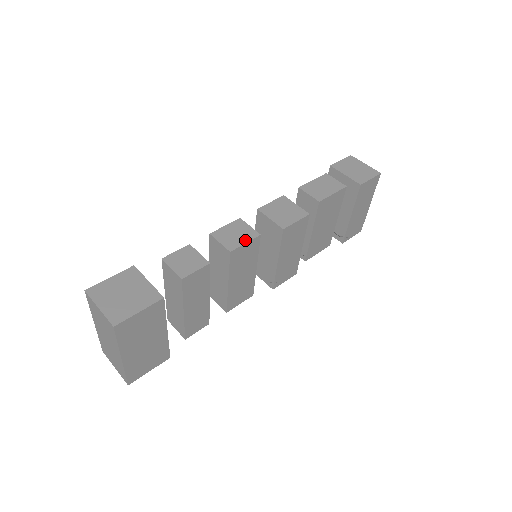
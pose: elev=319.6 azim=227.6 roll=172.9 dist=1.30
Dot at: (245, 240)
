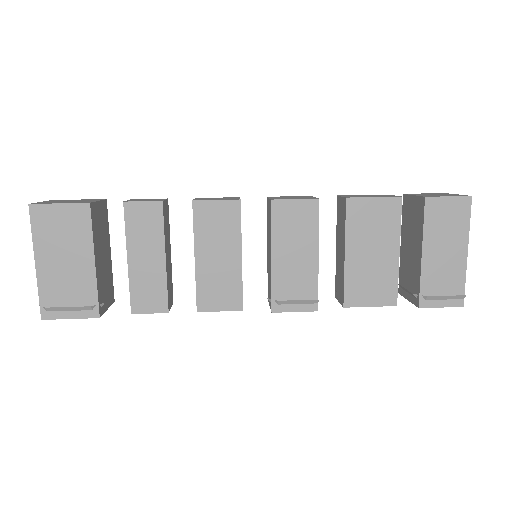
Dot at: (219, 199)
